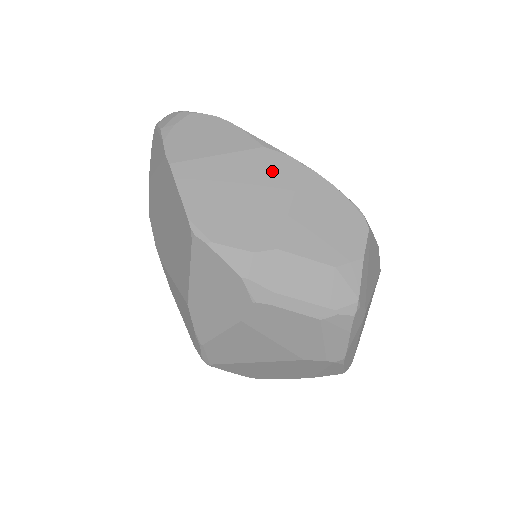
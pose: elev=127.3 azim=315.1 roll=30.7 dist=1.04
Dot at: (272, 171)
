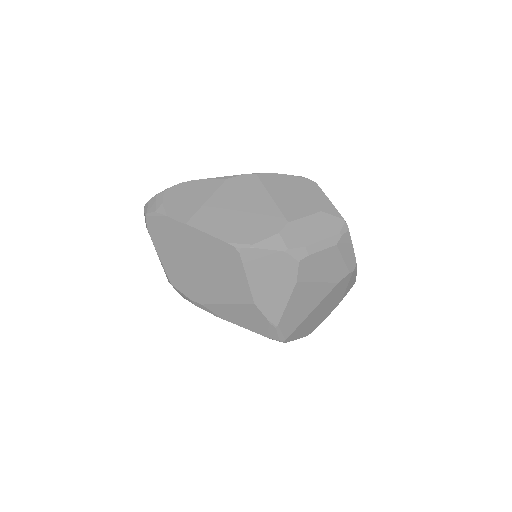
Dot at: (244, 188)
